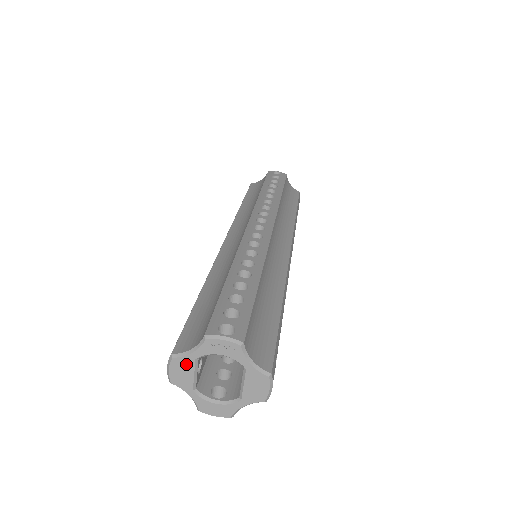
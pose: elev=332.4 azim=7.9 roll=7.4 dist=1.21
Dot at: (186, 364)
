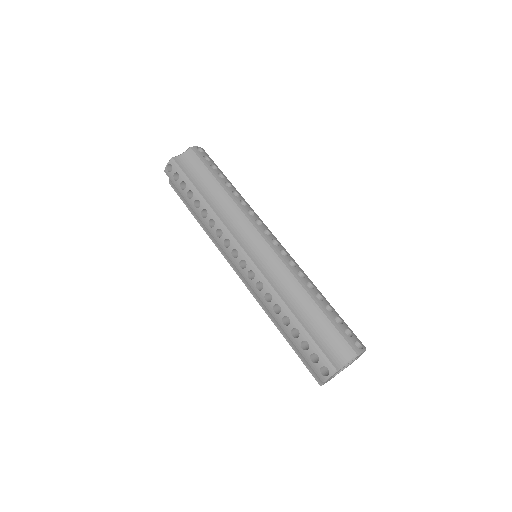
Dot at: occluded
